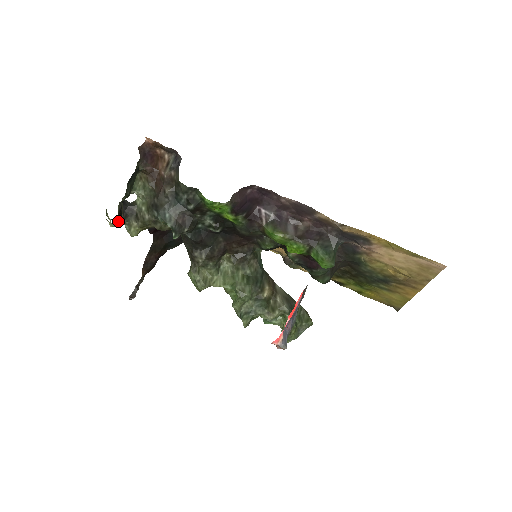
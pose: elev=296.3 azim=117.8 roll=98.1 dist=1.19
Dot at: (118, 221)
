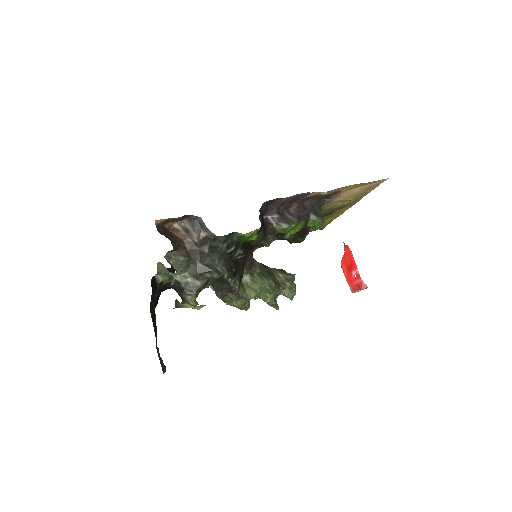
Dot at: occluded
